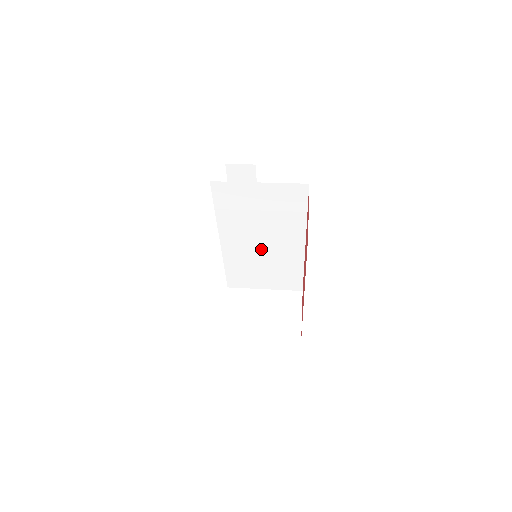
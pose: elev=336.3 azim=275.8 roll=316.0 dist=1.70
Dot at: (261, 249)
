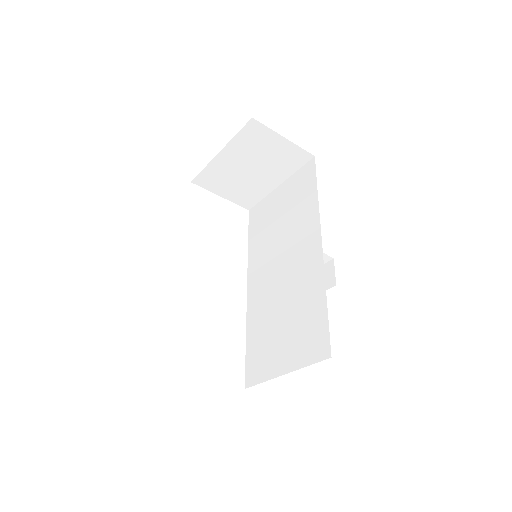
Dot at: (280, 280)
